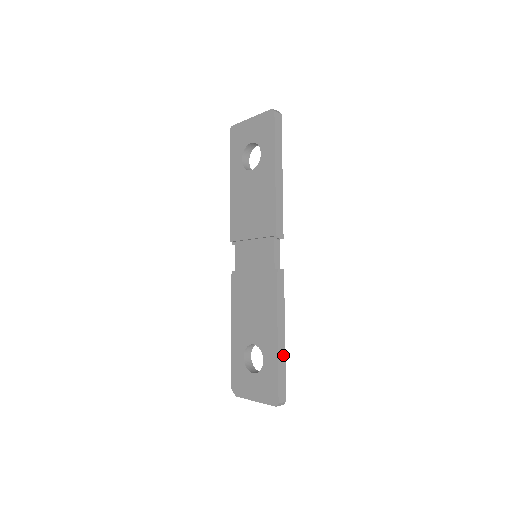
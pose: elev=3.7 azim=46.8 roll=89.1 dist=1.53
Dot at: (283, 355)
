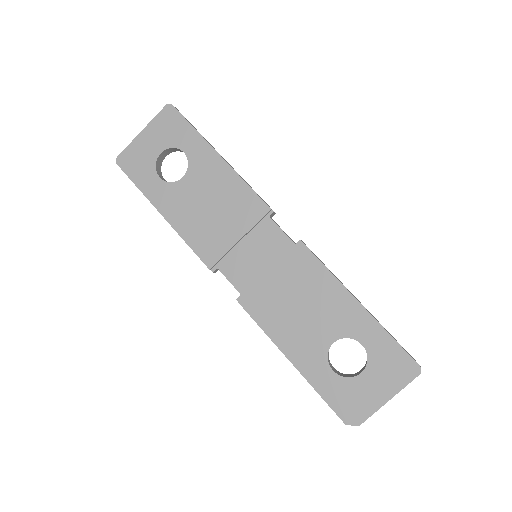
Dot at: (376, 319)
